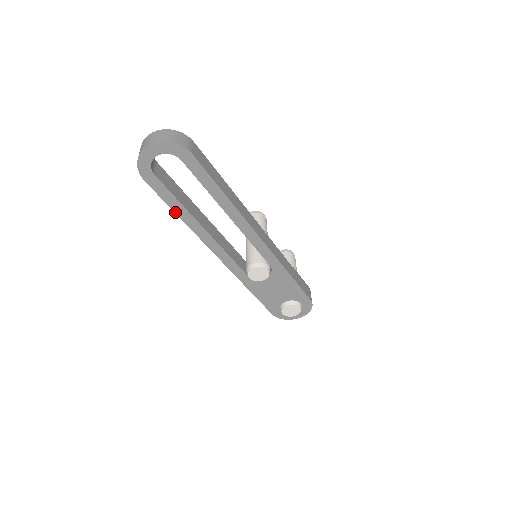
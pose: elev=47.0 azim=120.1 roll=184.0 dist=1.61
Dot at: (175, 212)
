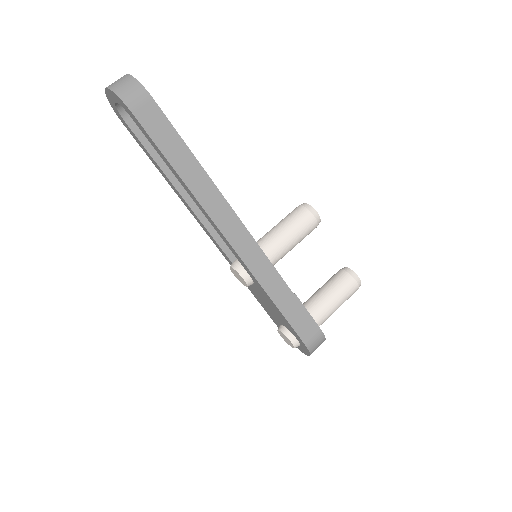
Dot at: (157, 168)
